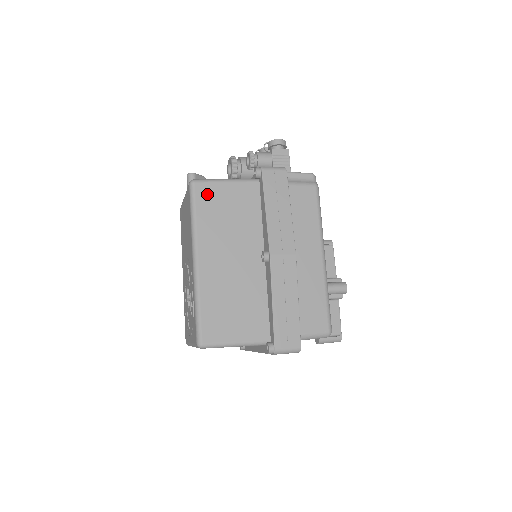
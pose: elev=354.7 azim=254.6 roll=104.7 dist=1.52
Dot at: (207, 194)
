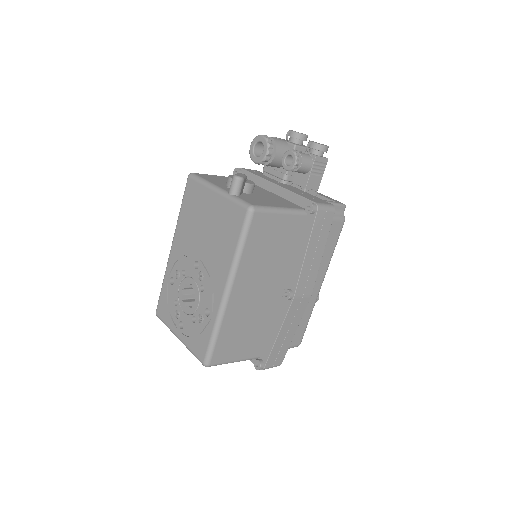
Dot at: (261, 225)
